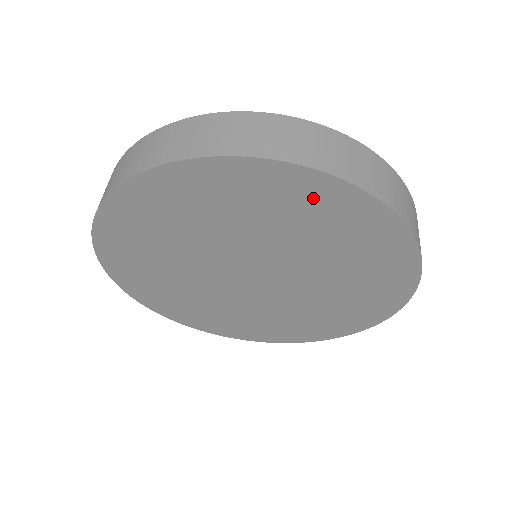
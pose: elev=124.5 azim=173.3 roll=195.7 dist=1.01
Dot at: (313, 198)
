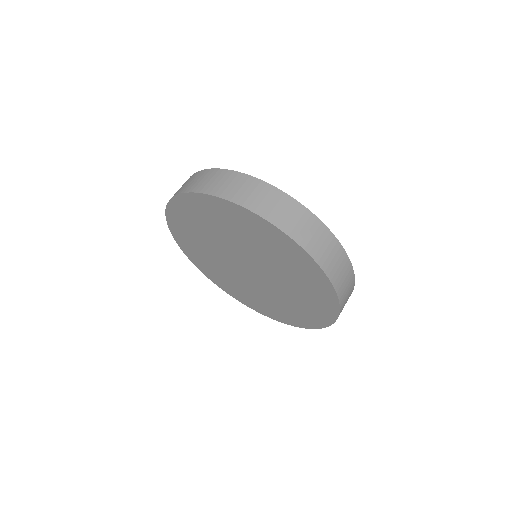
Dot at: (219, 210)
